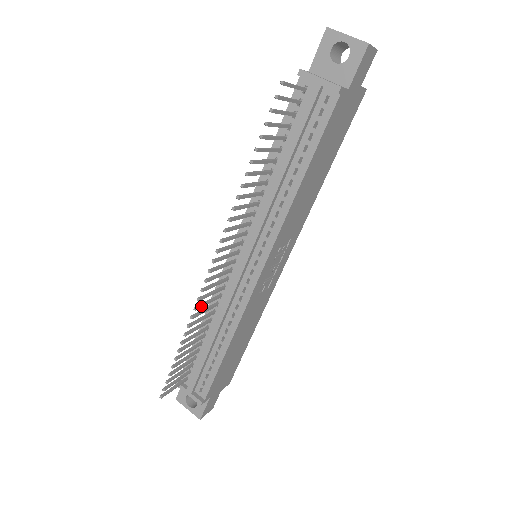
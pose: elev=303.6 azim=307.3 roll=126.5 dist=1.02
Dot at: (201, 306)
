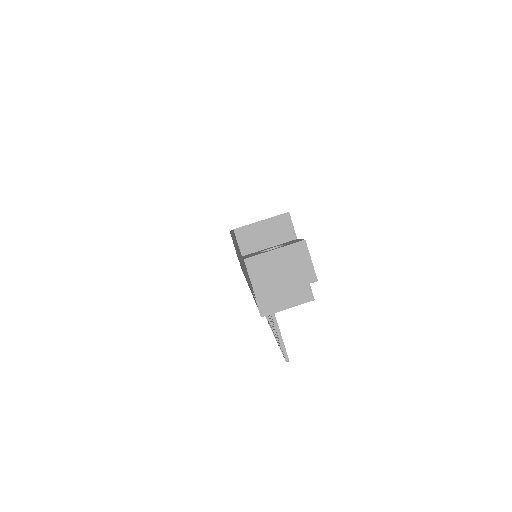
Dot at: occluded
